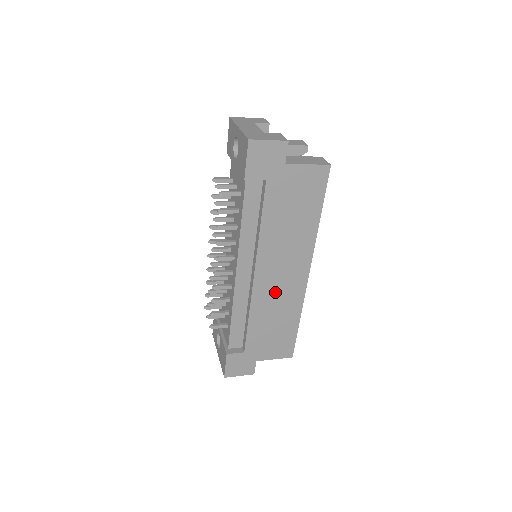
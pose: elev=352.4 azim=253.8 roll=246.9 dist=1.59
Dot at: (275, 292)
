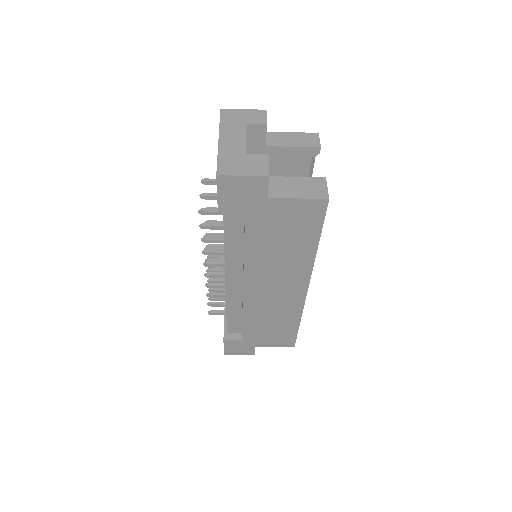
Dot at: (269, 301)
